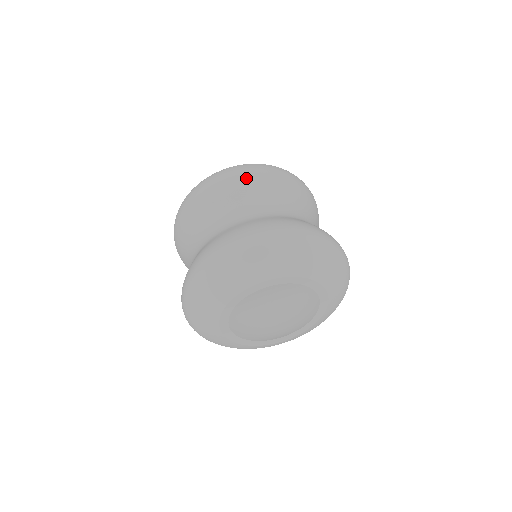
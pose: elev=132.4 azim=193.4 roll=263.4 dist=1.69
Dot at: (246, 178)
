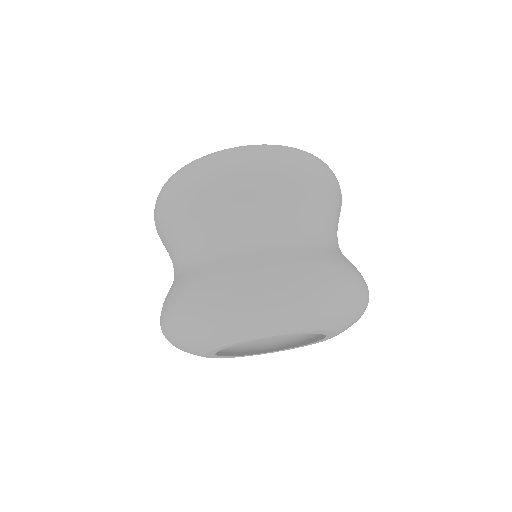
Dot at: (233, 182)
